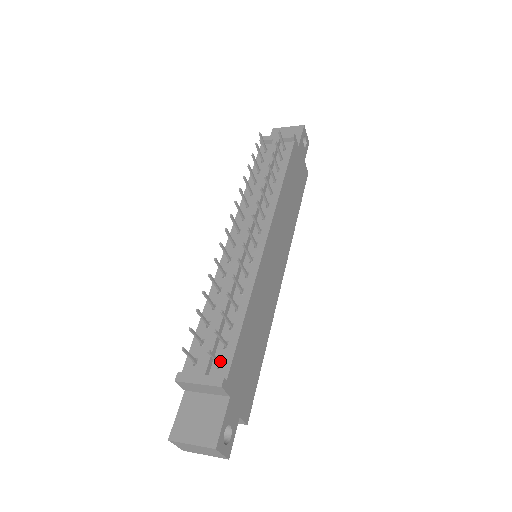
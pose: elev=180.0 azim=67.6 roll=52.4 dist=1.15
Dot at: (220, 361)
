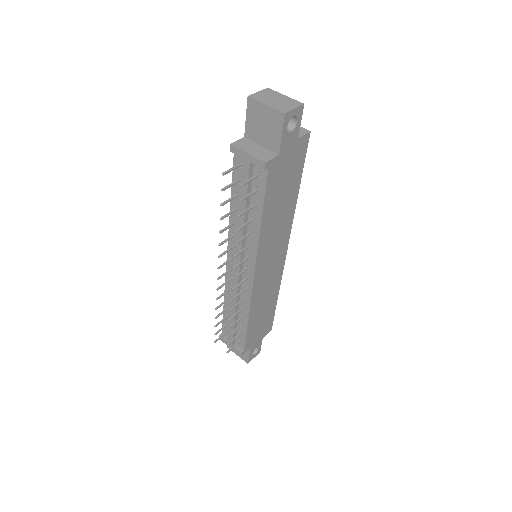
Dot at: (239, 339)
